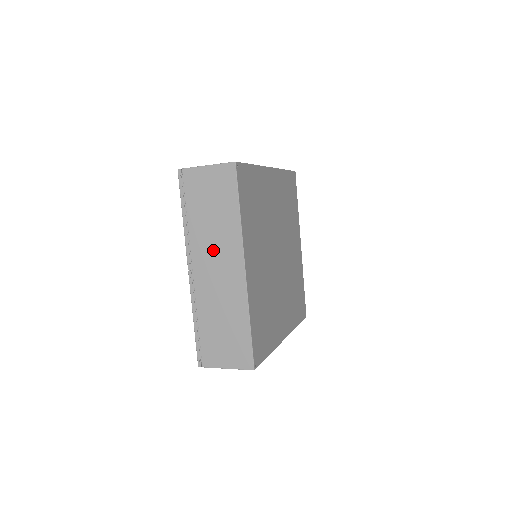
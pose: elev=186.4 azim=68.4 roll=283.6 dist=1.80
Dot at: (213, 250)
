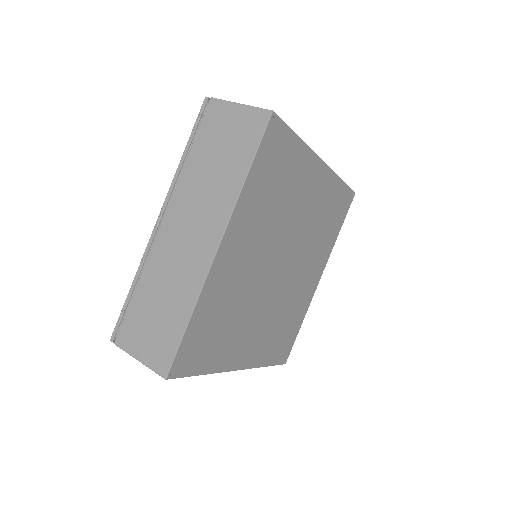
Dot at: occluded
